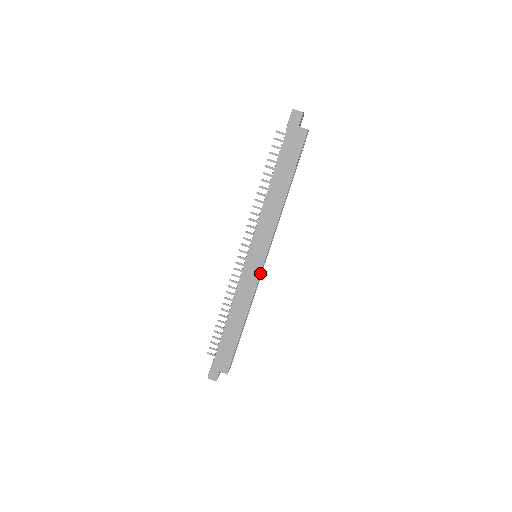
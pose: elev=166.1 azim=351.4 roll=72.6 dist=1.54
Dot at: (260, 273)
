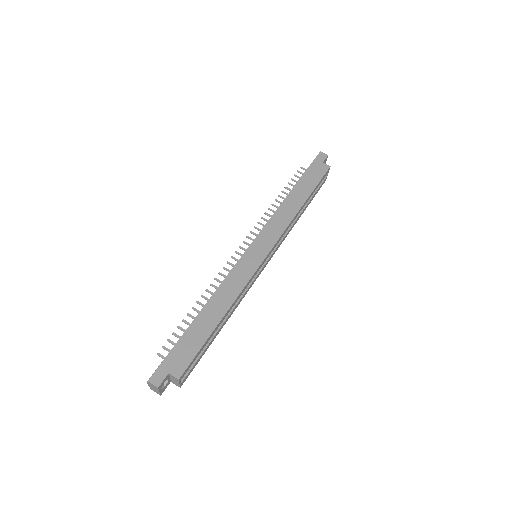
Dot at: (260, 265)
